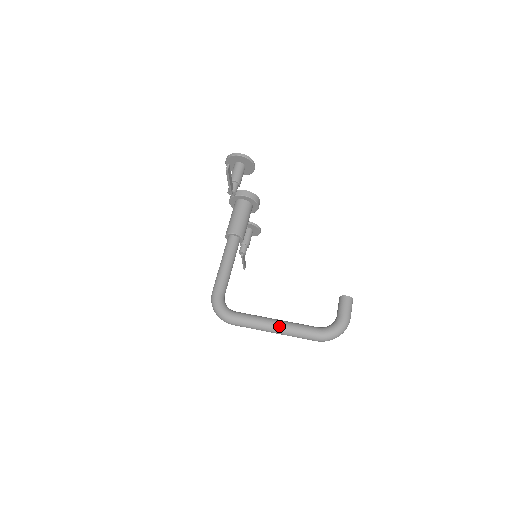
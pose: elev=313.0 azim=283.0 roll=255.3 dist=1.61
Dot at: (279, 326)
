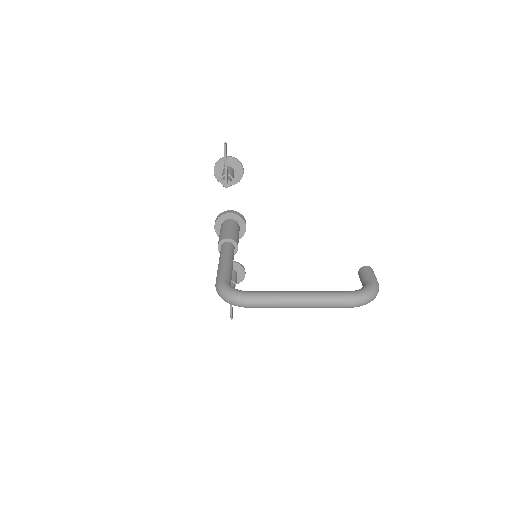
Dot at: (304, 294)
